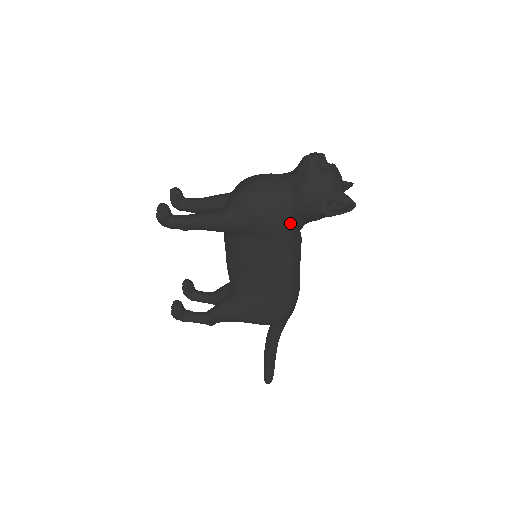
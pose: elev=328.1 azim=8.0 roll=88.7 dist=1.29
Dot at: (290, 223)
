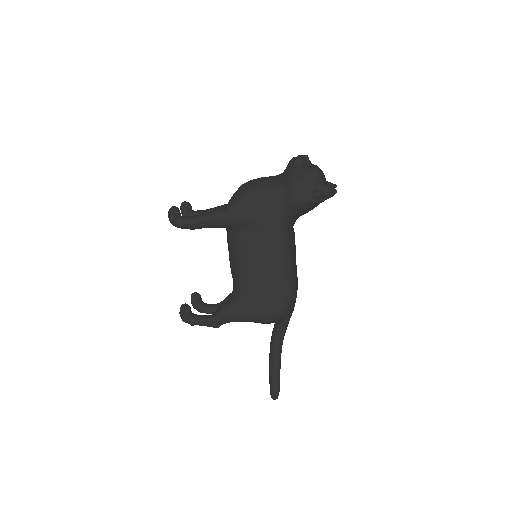
Dot at: (282, 214)
